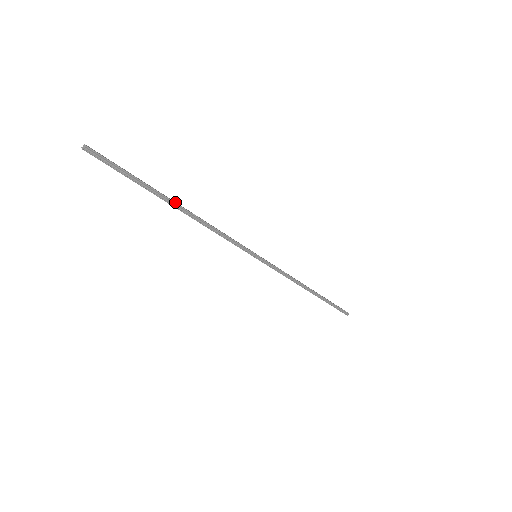
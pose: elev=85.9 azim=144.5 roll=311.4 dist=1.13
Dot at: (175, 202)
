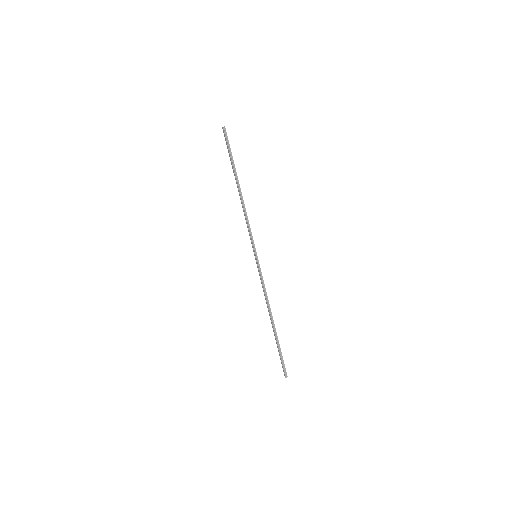
Dot at: occluded
